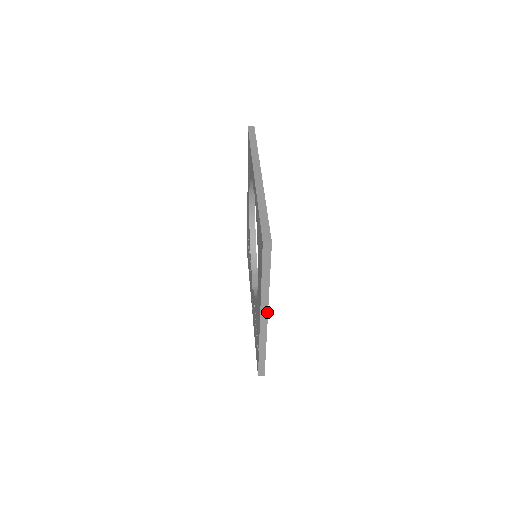
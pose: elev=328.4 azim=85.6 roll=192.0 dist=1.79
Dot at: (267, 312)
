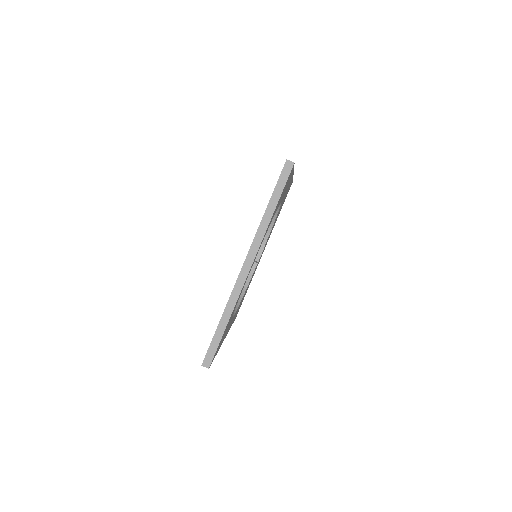
Dot at: occluded
